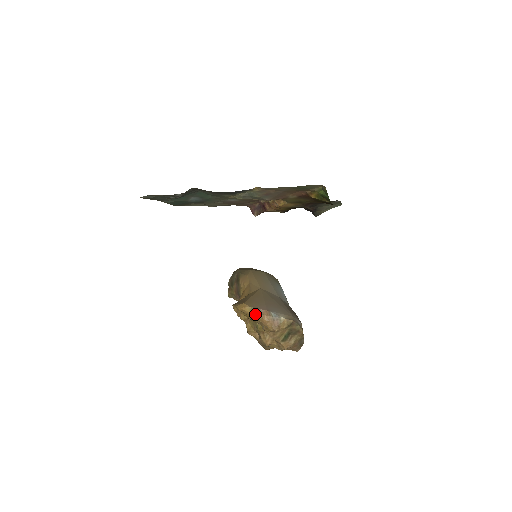
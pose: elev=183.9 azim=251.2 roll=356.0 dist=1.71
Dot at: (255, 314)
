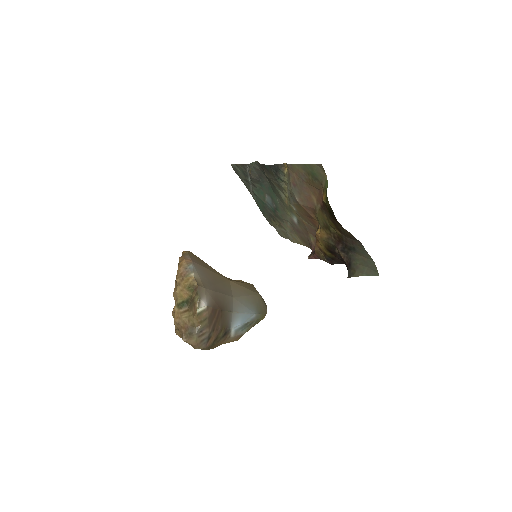
Dot at: (182, 256)
